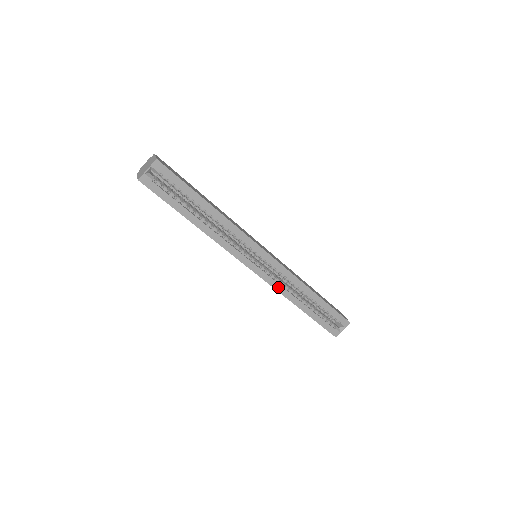
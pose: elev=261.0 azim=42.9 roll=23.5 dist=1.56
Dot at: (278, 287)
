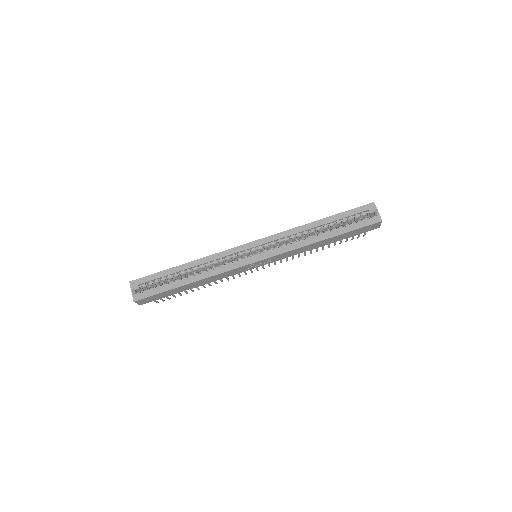
Dot at: (288, 248)
